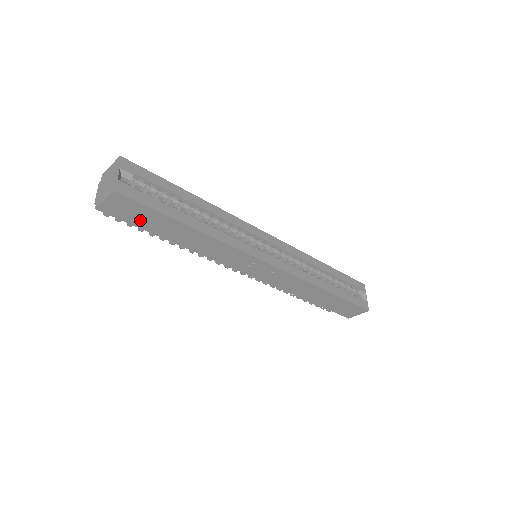
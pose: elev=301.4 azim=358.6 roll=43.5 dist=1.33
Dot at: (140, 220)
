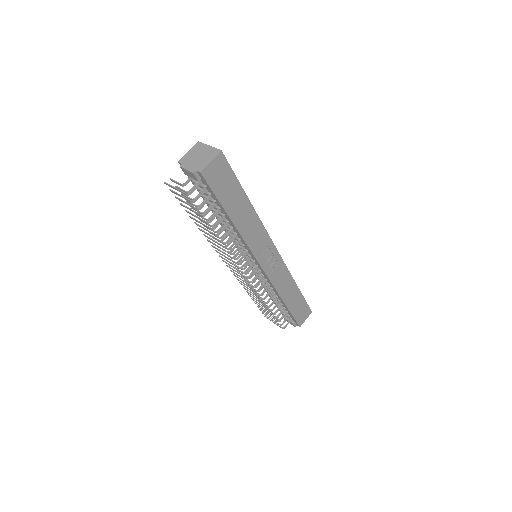
Dot at: (222, 189)
